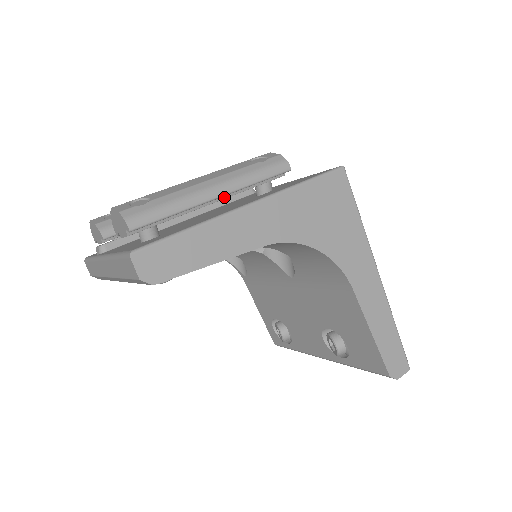
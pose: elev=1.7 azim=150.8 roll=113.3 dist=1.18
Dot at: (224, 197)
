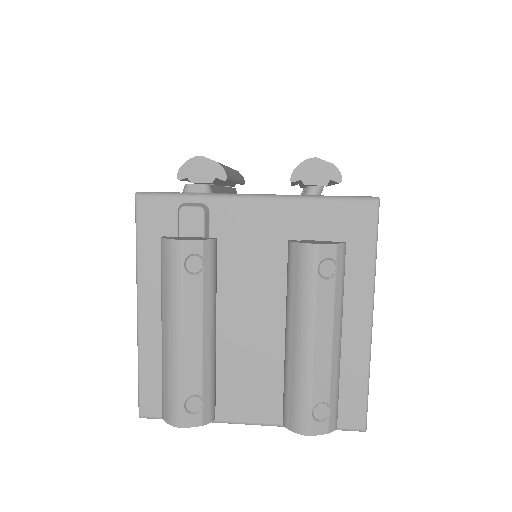
Dot at: occluded
